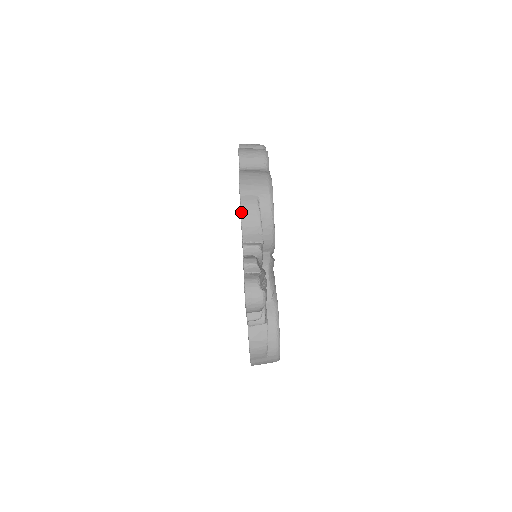
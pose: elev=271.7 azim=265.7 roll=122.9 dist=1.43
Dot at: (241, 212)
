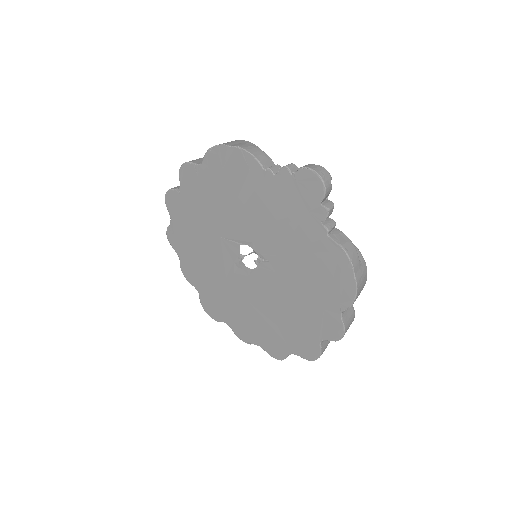
Dot at: (244, 149)
